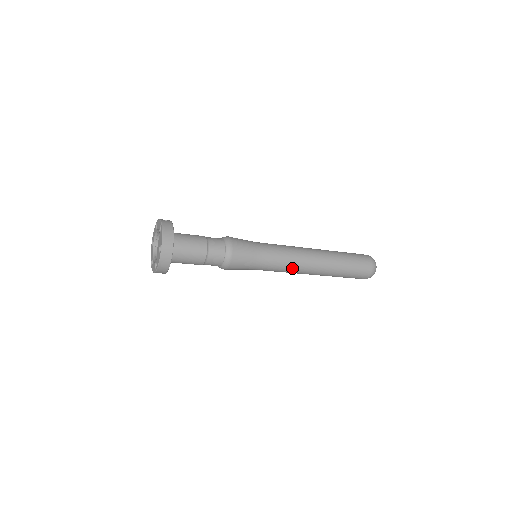
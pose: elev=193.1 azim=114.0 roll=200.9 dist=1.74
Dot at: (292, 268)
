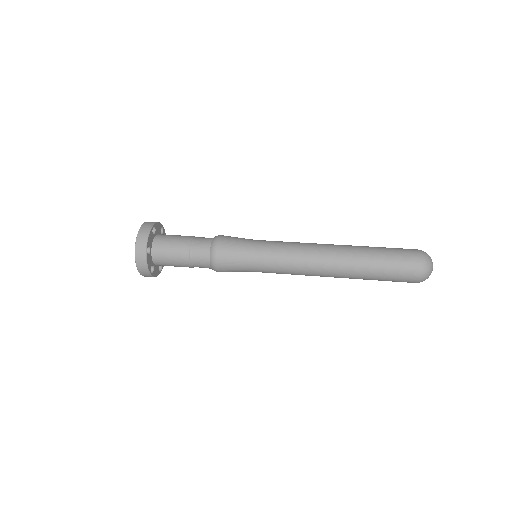
Dot at: (297, 268)
